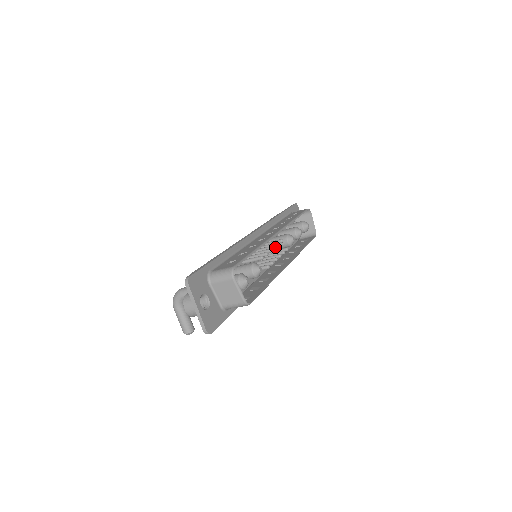
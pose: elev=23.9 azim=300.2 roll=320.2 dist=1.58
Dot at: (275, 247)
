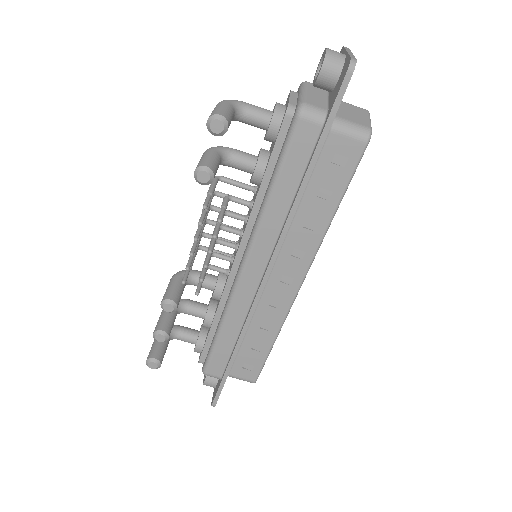
Dot at: occluded
